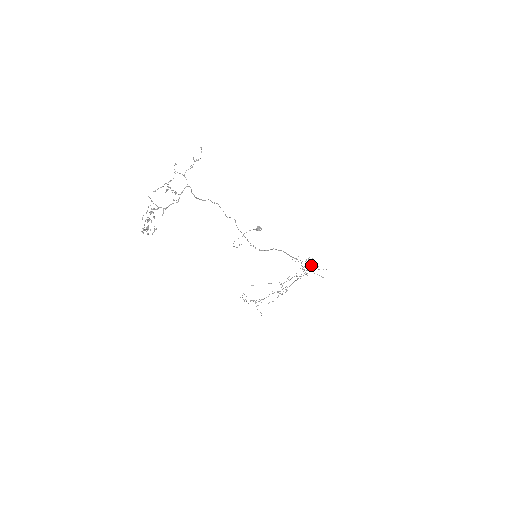
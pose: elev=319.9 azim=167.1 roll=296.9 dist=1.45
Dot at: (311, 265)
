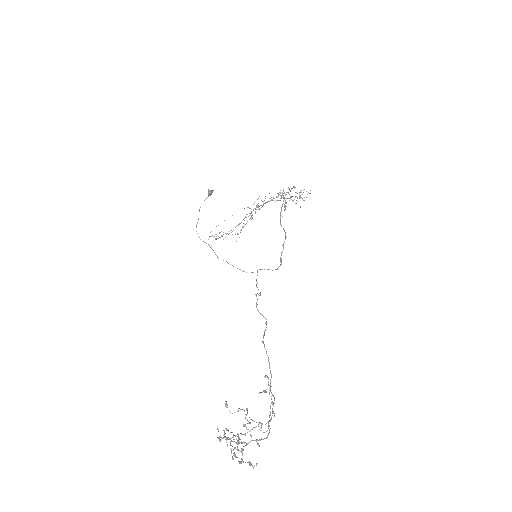
Dot at: occluded
